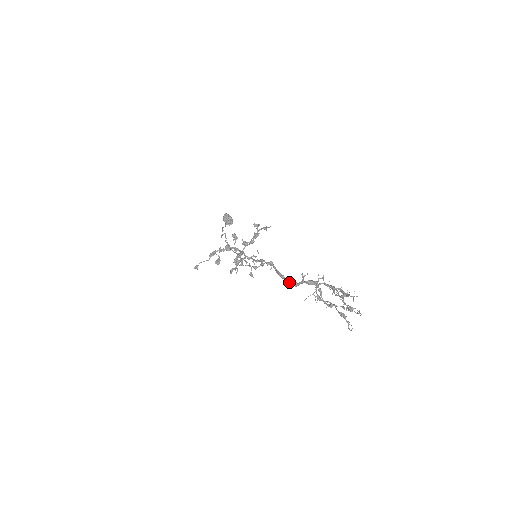
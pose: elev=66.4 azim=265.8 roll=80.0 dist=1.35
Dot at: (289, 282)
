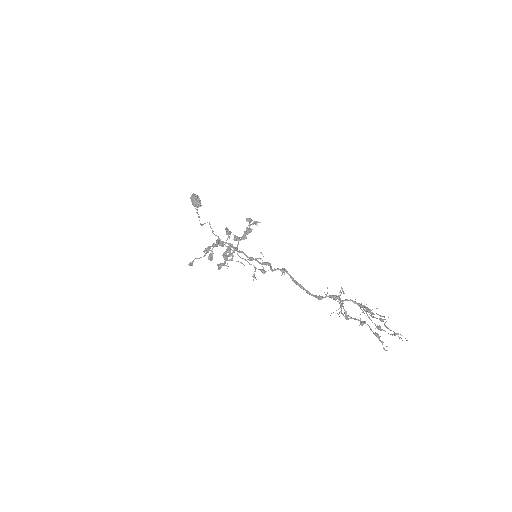
Dot at: (312, 295)
